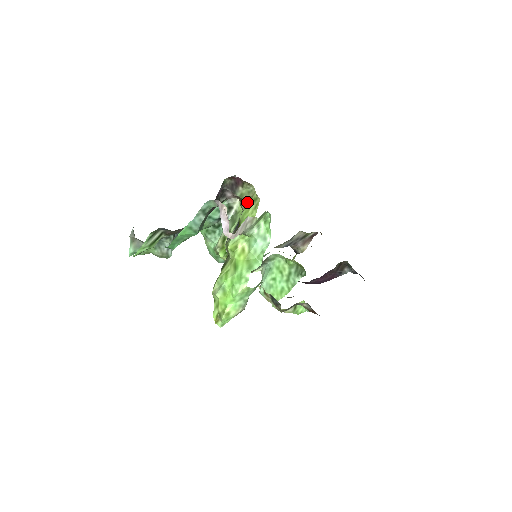
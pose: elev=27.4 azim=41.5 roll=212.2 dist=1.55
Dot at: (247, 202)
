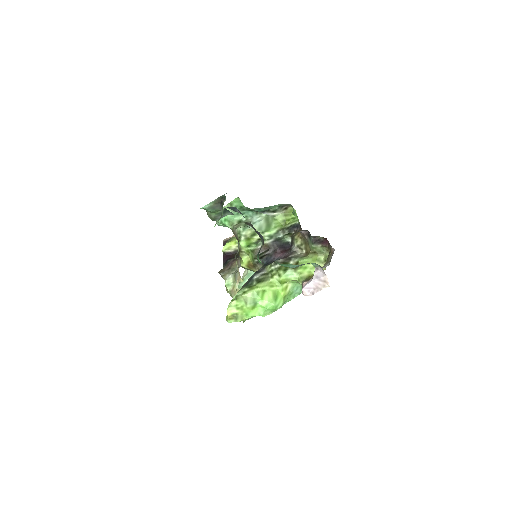
Dot at: (312, 255)
